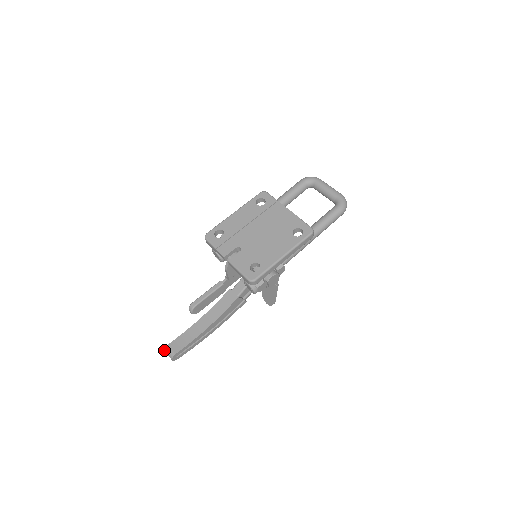
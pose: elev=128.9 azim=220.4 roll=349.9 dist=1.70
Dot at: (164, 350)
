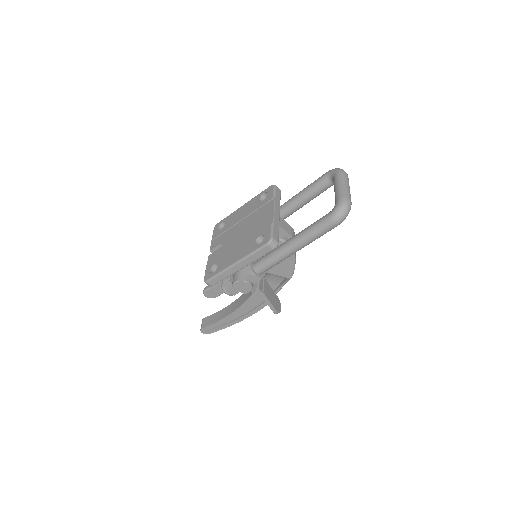
Dot at: occluded
